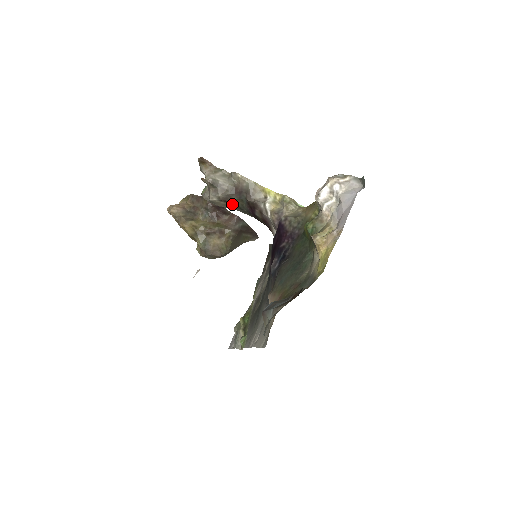
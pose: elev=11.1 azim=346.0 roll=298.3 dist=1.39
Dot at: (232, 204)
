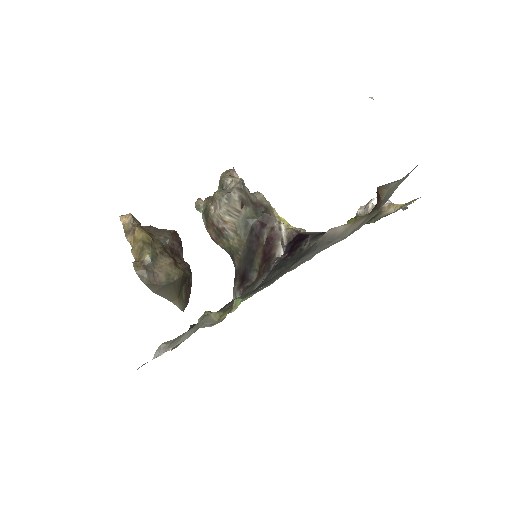
Dot at: (244, 212)
